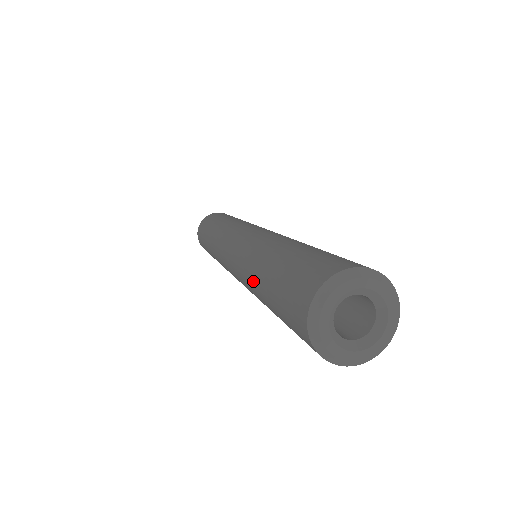
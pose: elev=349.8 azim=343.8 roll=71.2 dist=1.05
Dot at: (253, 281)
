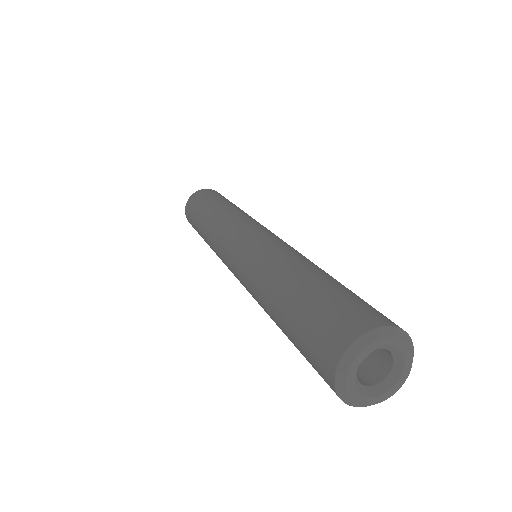
Dot at: (274, 277)
